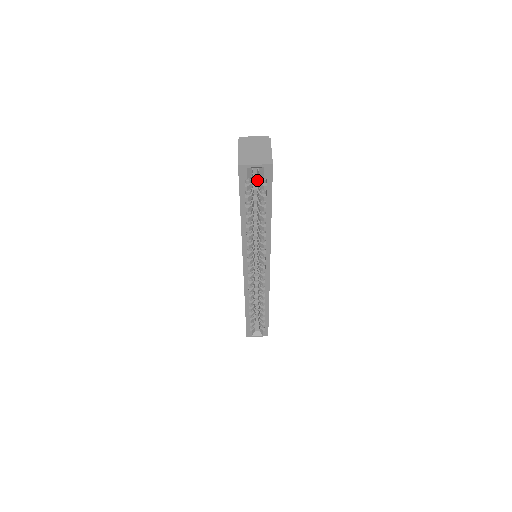
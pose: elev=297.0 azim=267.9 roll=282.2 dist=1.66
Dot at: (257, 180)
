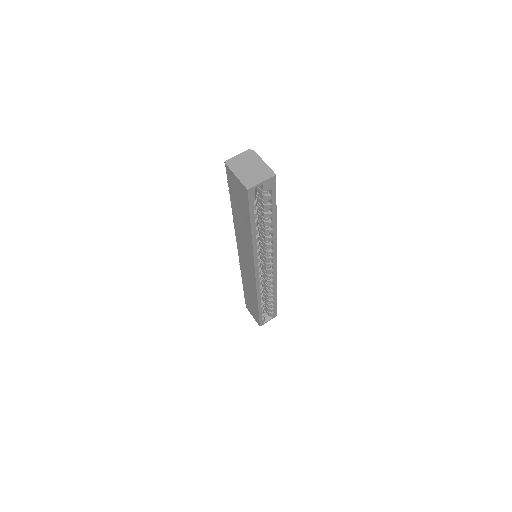
Dot at: occluded
